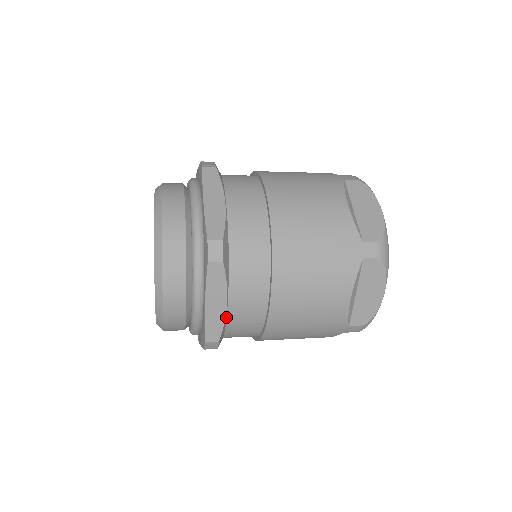
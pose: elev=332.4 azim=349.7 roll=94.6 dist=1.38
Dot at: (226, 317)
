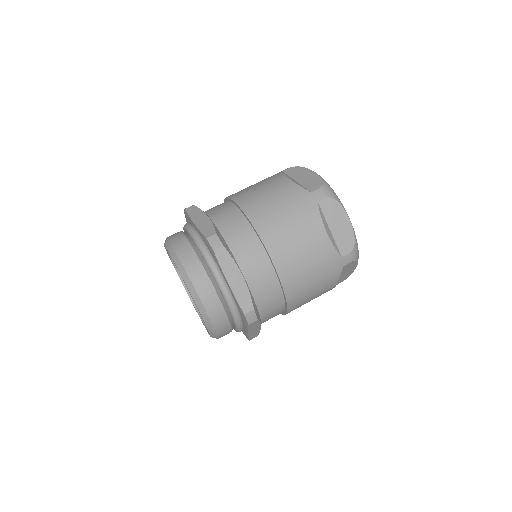
Dot at: occluded
